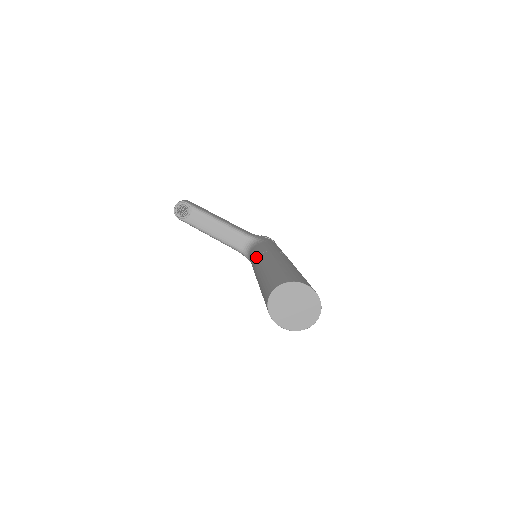
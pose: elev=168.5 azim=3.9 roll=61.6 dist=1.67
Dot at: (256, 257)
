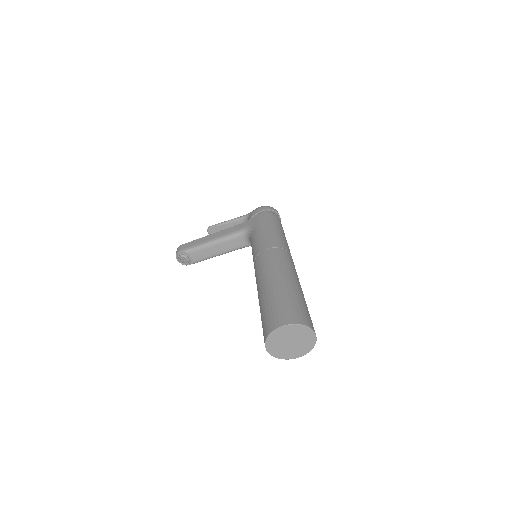
Dot at: occluded
